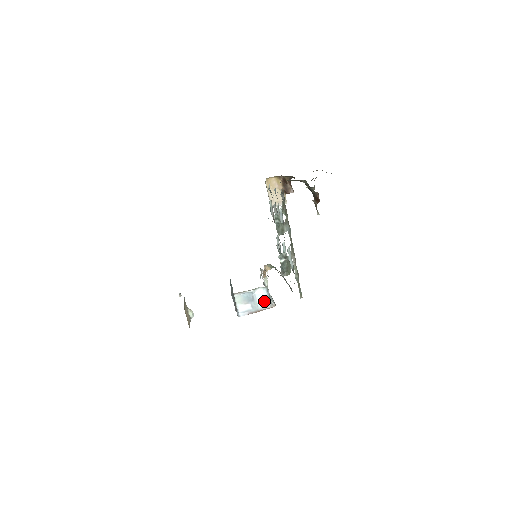
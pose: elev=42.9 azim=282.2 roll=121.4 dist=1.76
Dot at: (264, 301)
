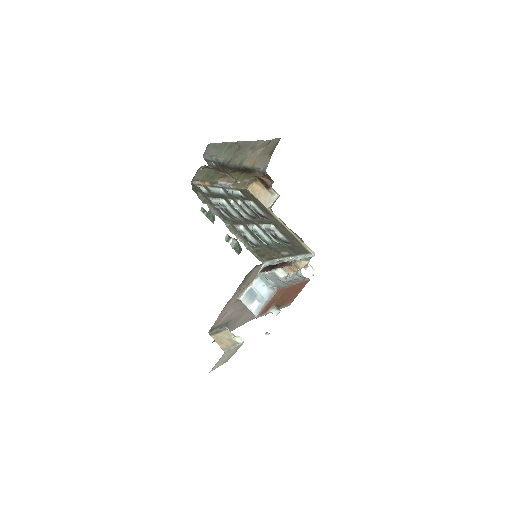
Dot at: (266, 290)
